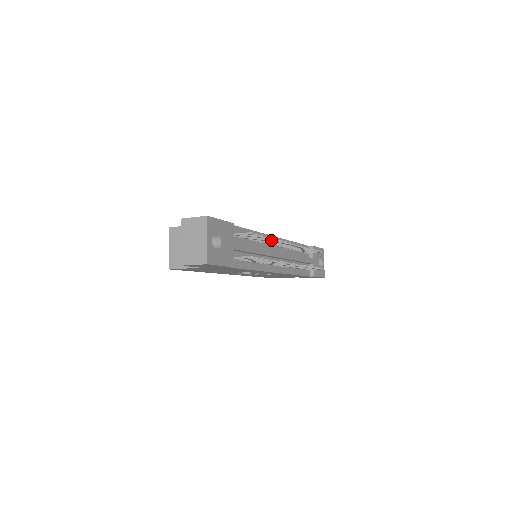
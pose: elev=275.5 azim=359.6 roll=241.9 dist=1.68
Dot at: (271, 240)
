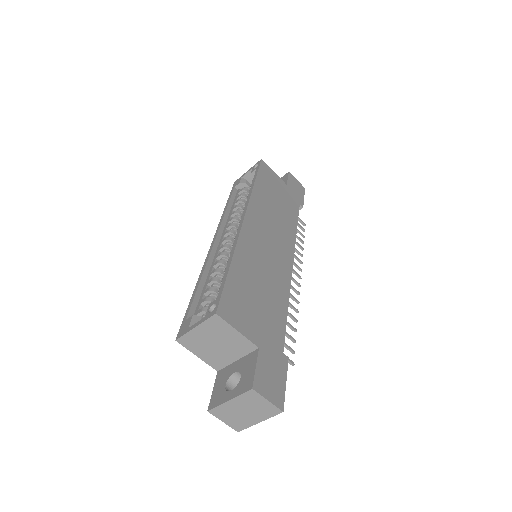
Dot at: (292, 308)
